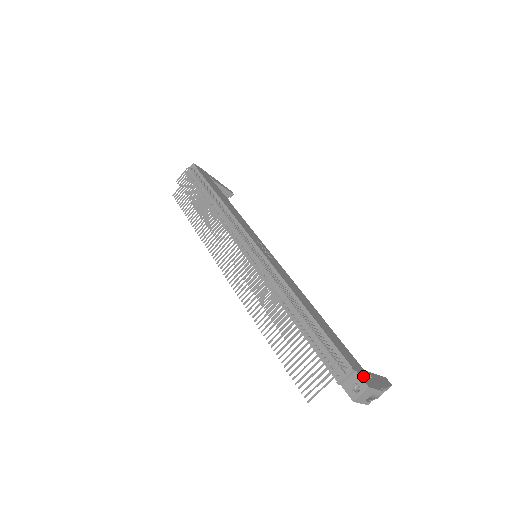
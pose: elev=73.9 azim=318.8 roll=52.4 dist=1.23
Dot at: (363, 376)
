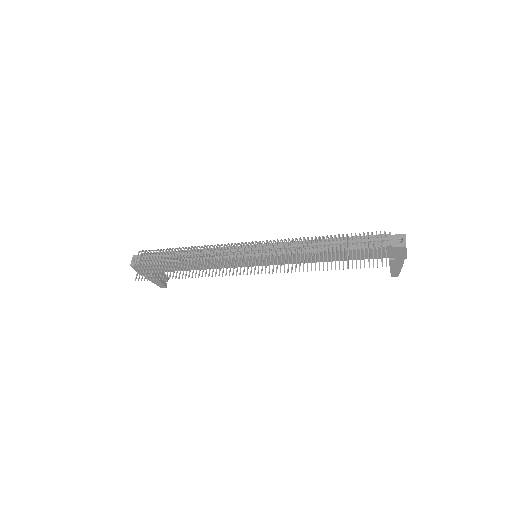
Dot at: occluded
